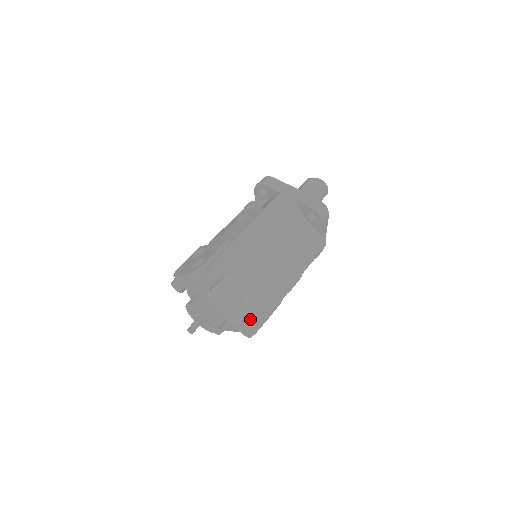
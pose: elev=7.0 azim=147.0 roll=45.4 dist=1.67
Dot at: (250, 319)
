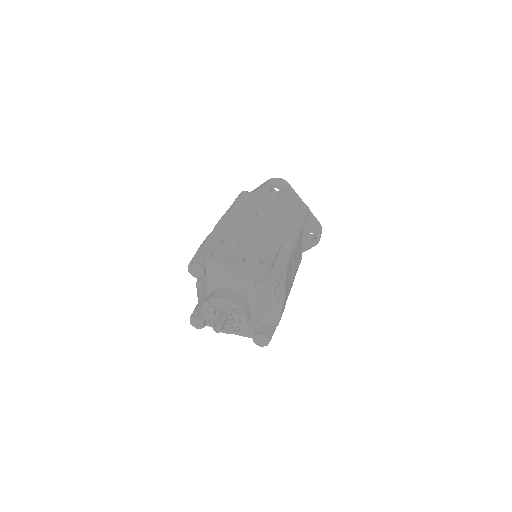
Dot at: (270, 328)
